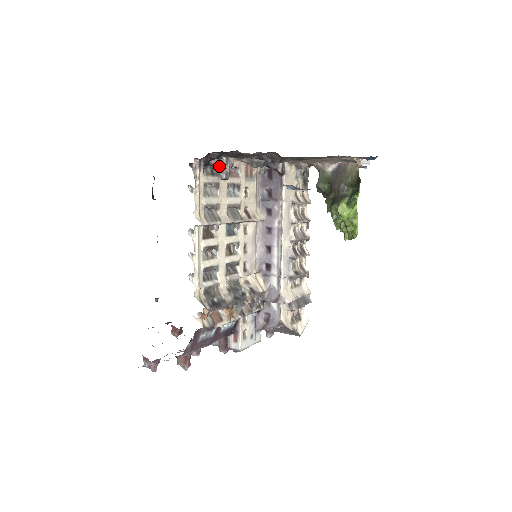
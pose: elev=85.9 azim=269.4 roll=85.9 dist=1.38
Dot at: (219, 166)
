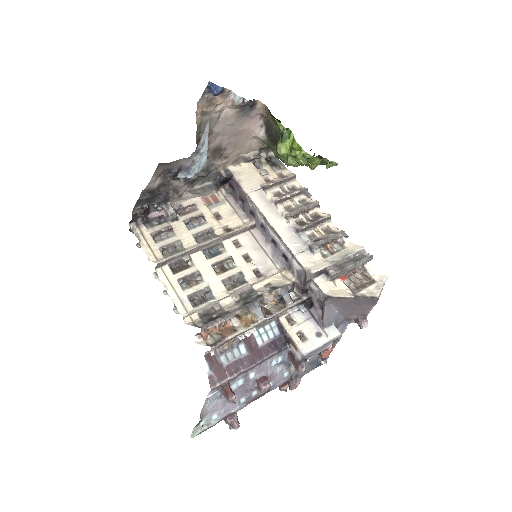
Dot at: (165, 215)
